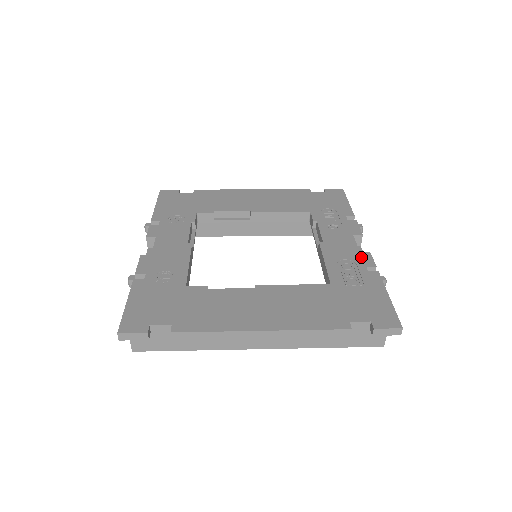
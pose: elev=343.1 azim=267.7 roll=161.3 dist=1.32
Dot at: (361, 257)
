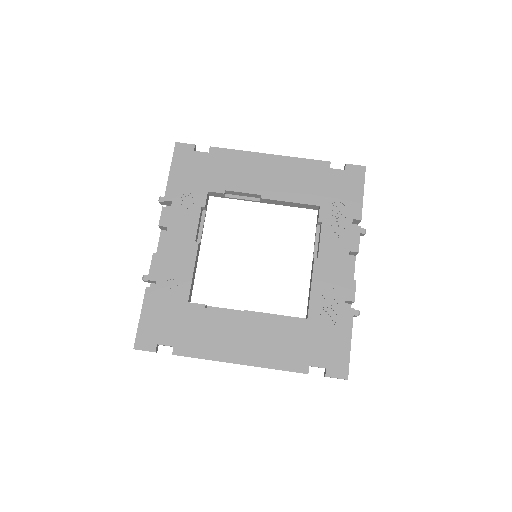
Dot at: (345, 286)
